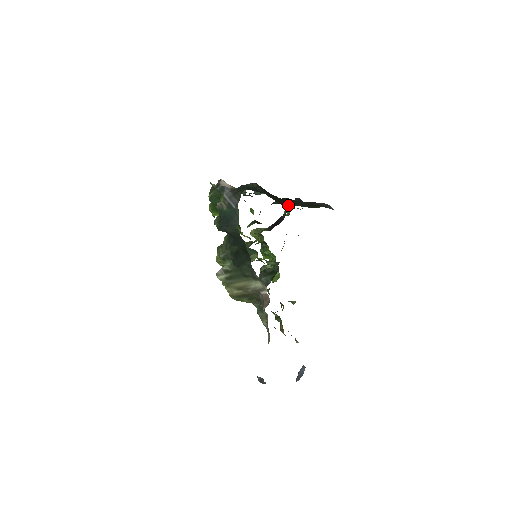
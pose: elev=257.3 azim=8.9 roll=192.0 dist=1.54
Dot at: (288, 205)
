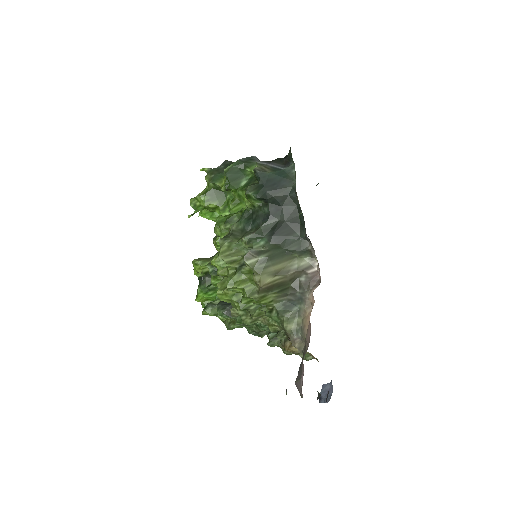
Dot at: occluded
